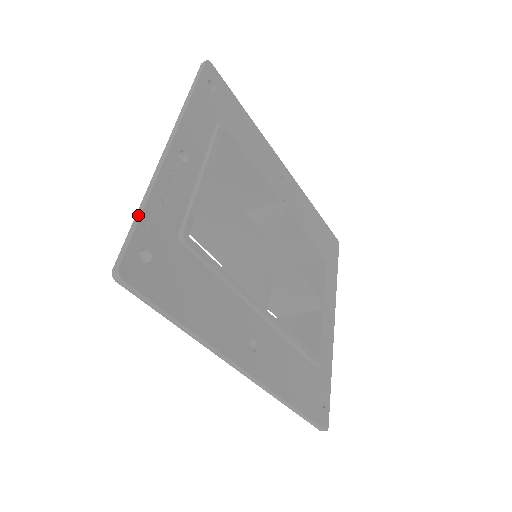
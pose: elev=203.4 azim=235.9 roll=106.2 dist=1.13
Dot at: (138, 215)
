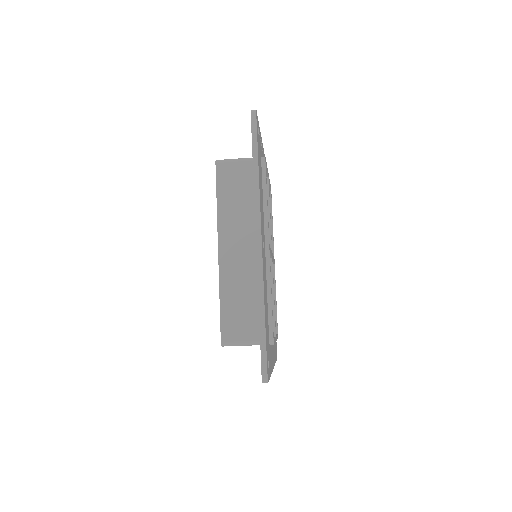
Dot at: occluded
